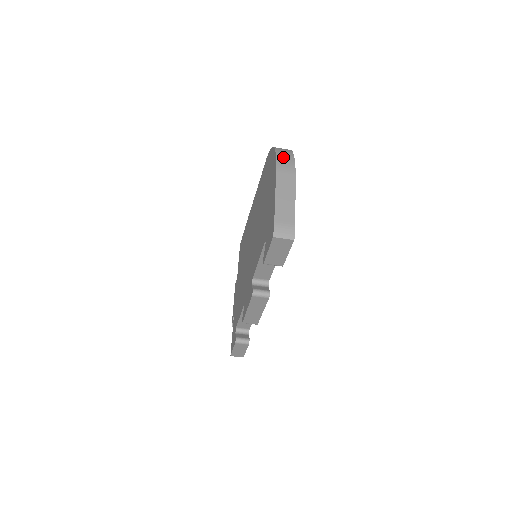
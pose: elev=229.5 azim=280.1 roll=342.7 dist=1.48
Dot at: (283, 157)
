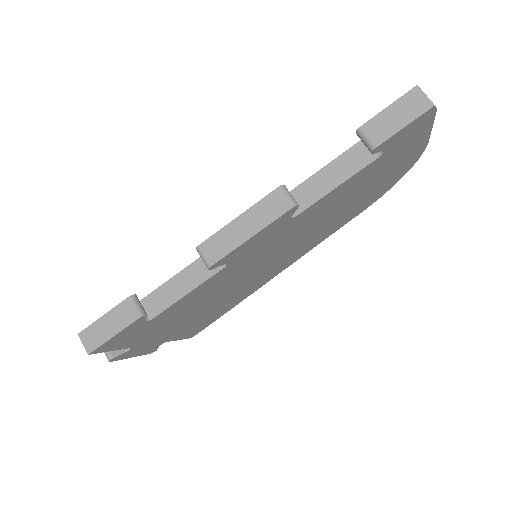
Dot at: occluded
